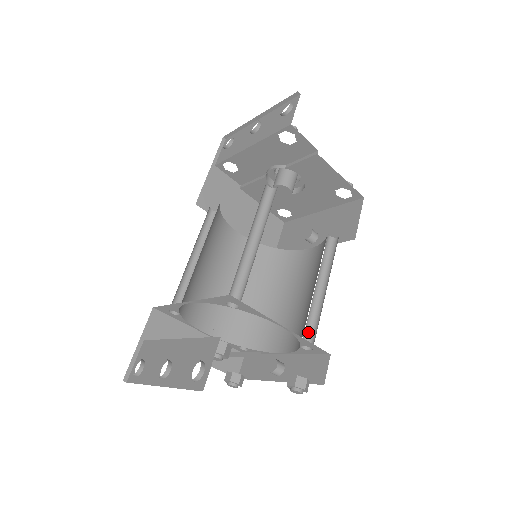
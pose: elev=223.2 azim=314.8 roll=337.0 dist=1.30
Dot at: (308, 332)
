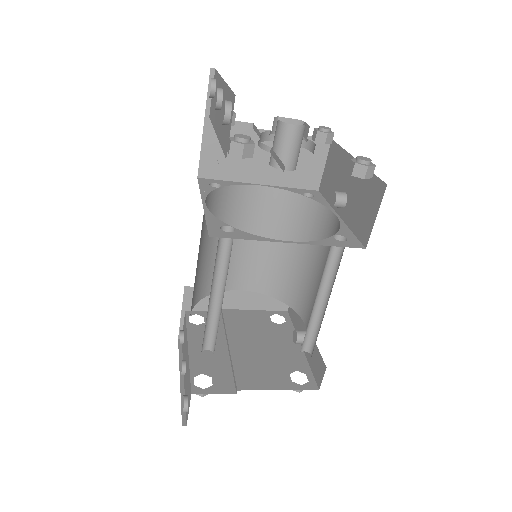
Dot at: (310, 338)
